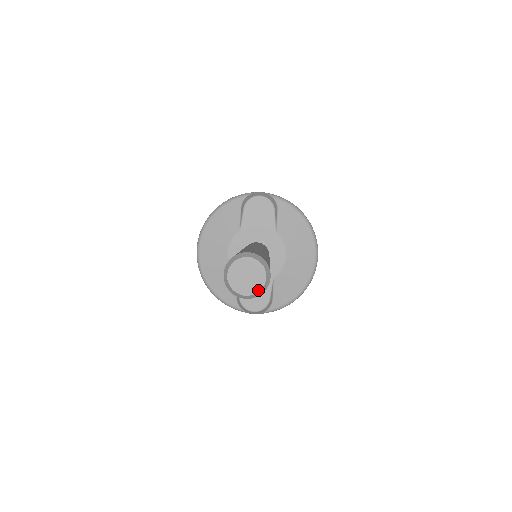
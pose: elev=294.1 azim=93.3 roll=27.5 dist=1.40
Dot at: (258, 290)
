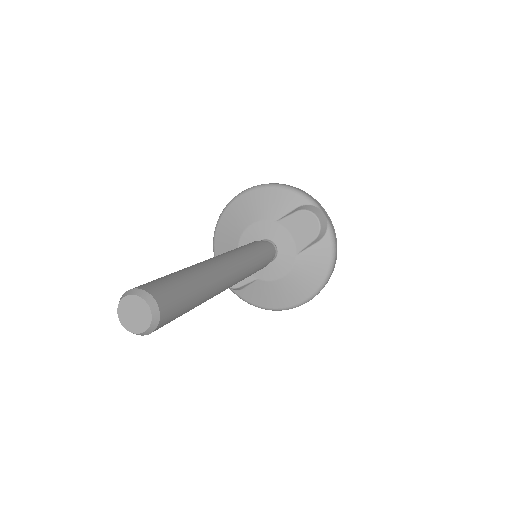
Dot at: (132, 331)
